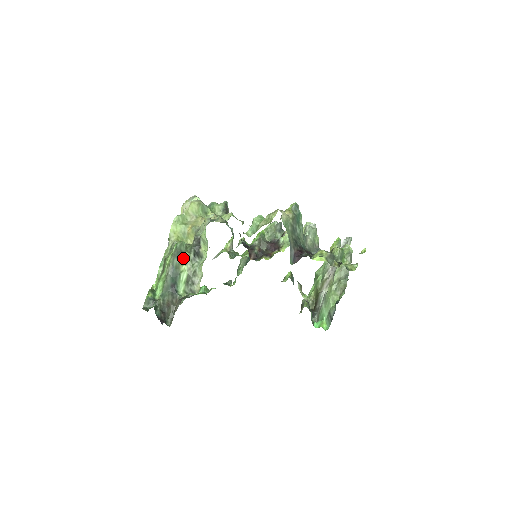
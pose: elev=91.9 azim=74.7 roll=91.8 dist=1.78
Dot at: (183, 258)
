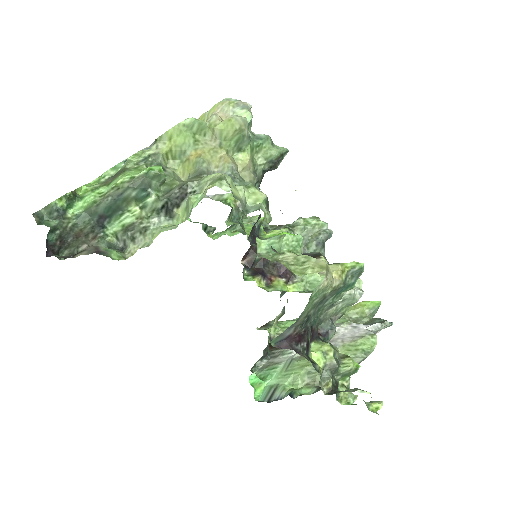
Dot at: (144, 197)
